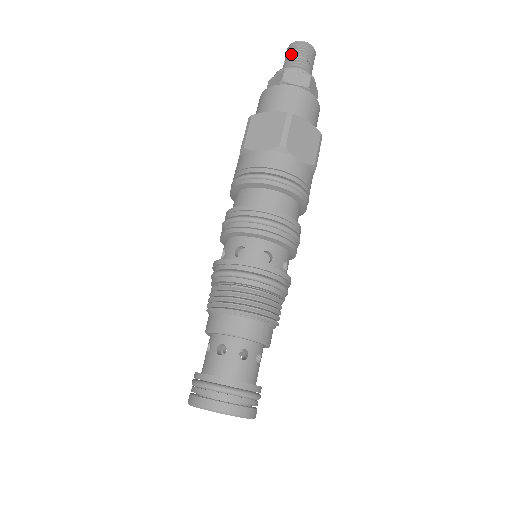
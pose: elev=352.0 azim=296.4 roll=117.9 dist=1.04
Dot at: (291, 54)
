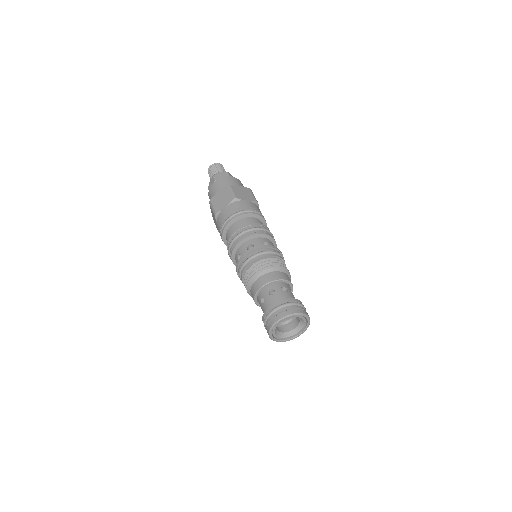
Dot at: (219, 168)
